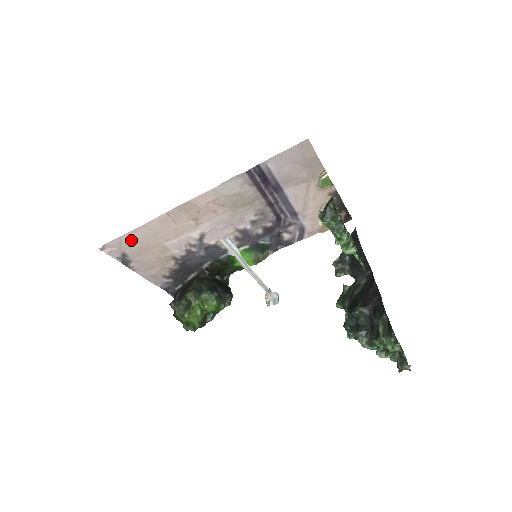
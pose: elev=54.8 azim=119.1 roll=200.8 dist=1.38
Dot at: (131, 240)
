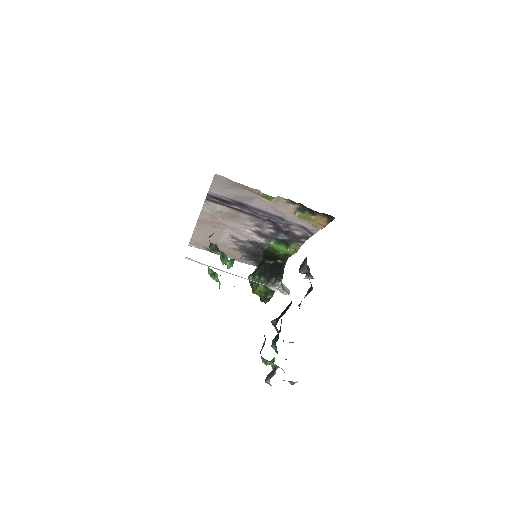
Dot at: (199, 240)
